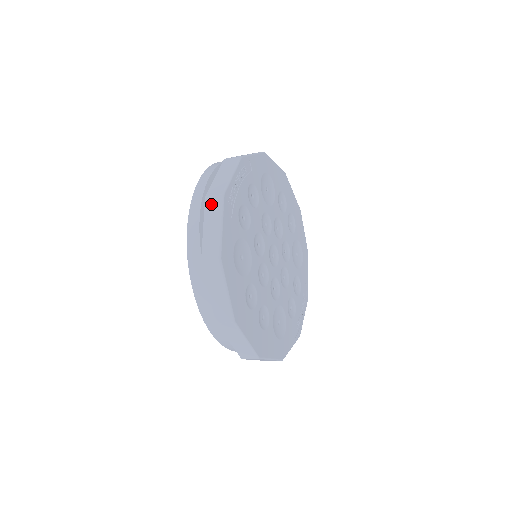
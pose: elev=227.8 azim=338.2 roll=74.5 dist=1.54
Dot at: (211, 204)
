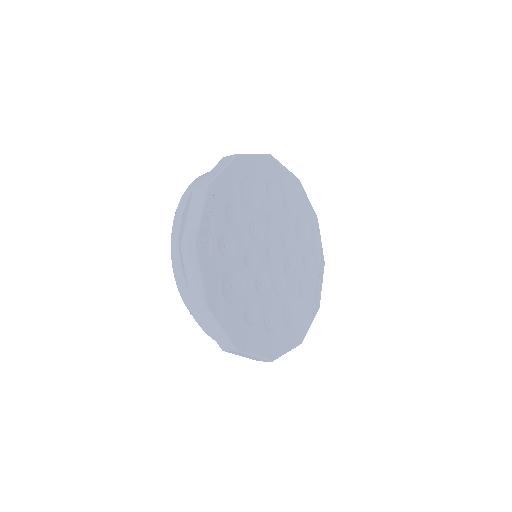
Dot at: (187, 253)
